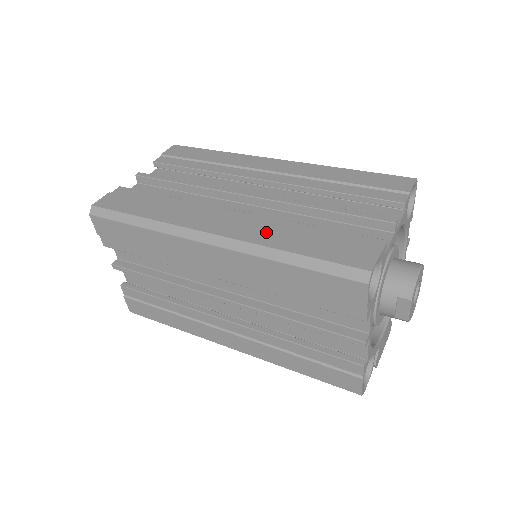
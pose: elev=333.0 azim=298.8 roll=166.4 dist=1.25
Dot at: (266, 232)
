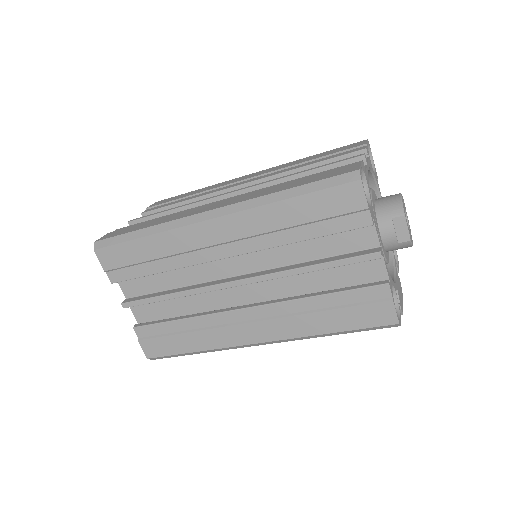
Dot at: (260, 192)
